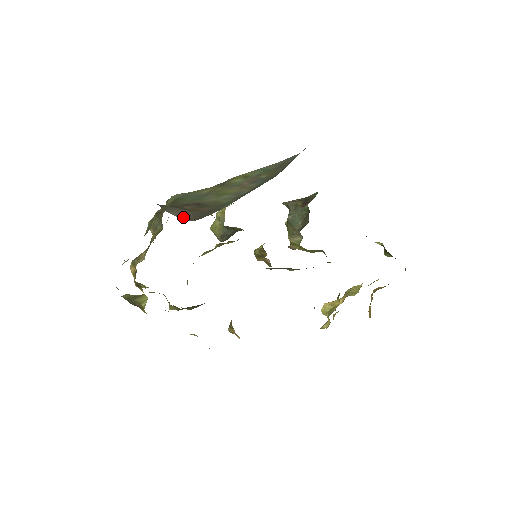
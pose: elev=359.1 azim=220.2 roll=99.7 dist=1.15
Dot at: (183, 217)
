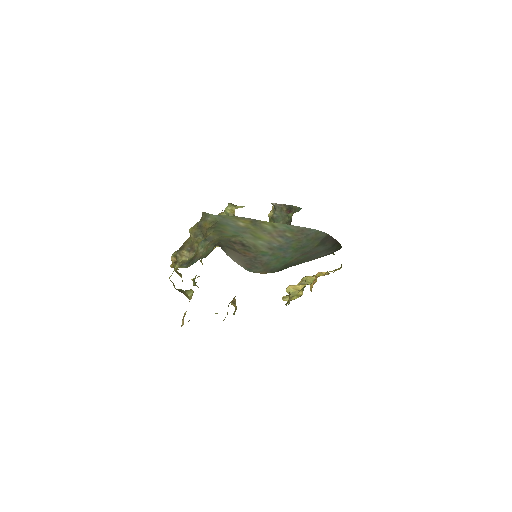
Dot at: (240, 264)
